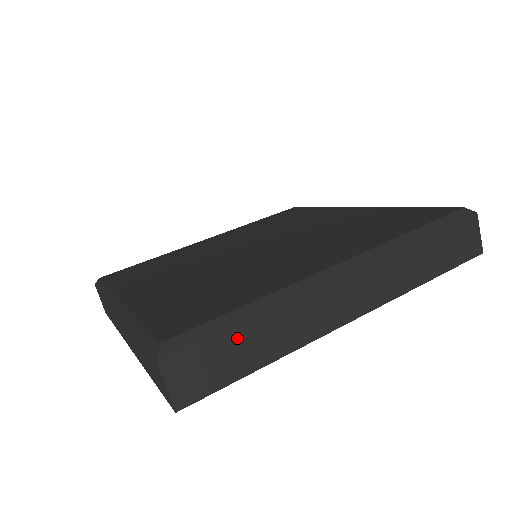
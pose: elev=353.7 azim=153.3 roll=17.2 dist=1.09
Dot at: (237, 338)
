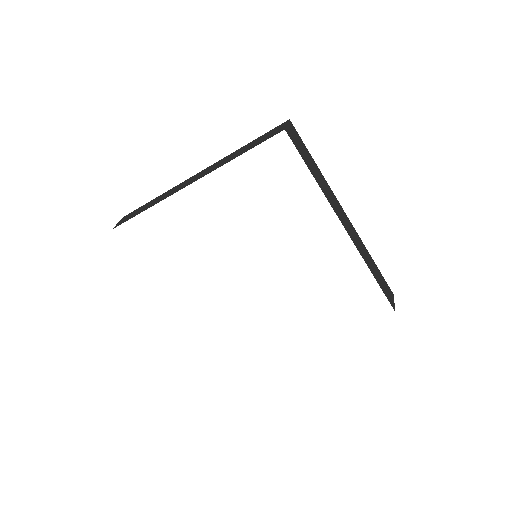
Dot at: (311, 159)
